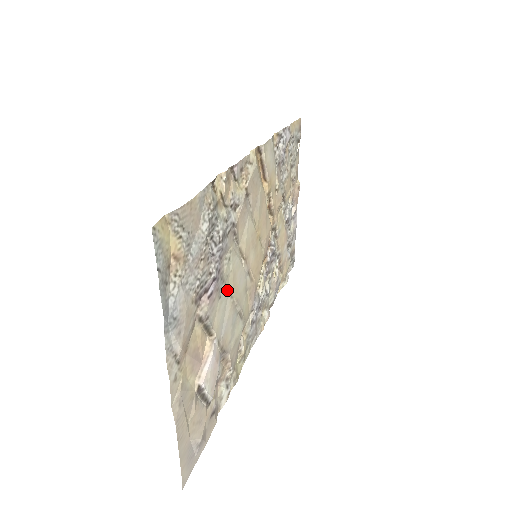
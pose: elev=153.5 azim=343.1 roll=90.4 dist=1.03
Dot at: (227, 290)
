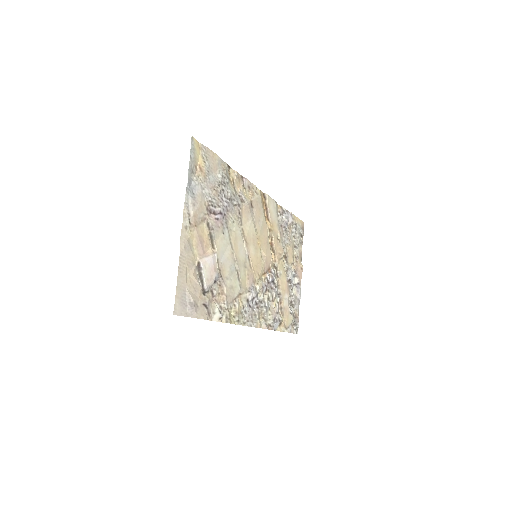
Dot at: (229, 239)
